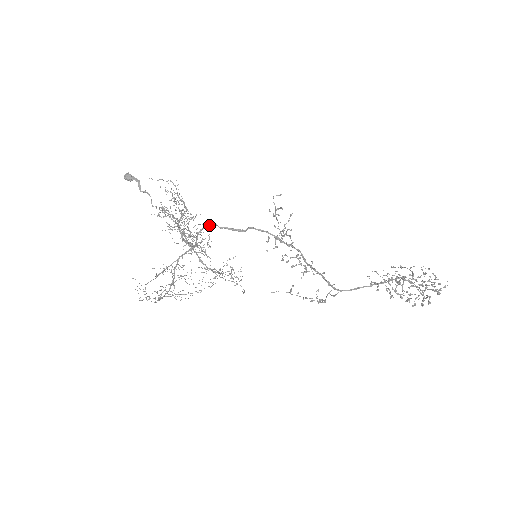
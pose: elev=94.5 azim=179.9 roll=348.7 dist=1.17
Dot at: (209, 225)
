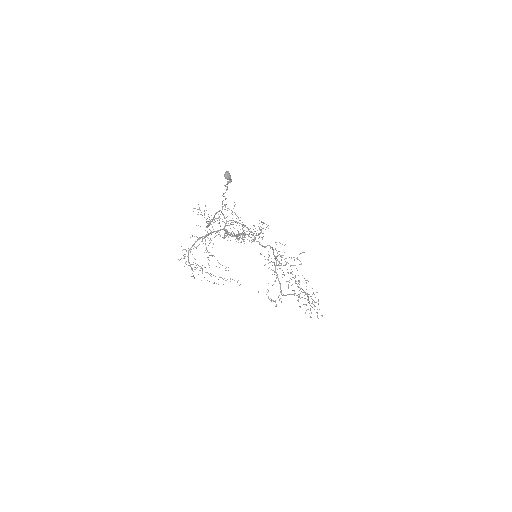
Dot at: (246, 227)
